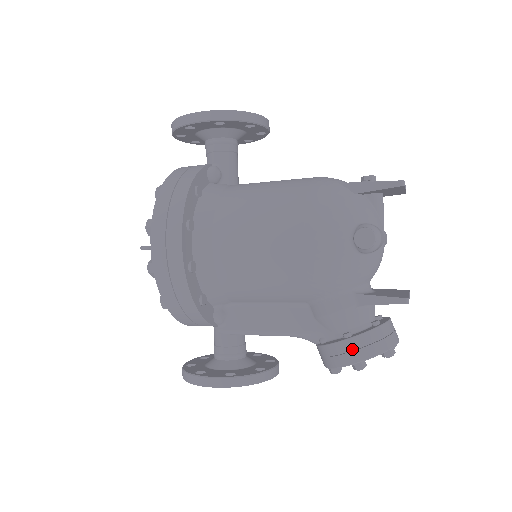
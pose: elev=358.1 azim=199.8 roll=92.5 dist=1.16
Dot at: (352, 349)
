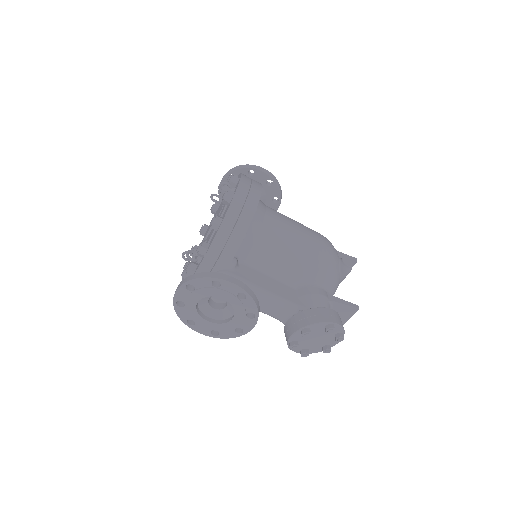
Dot at: (330, 314)
